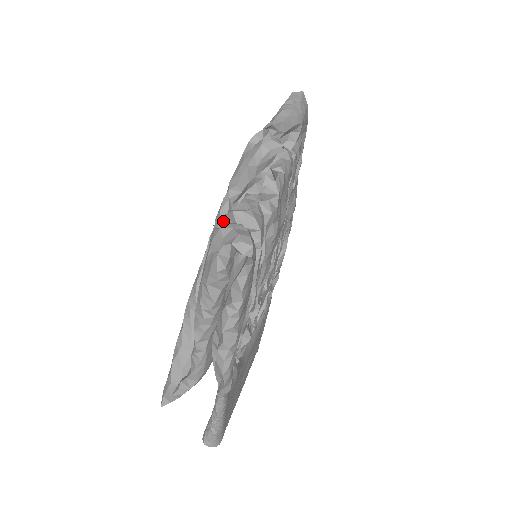
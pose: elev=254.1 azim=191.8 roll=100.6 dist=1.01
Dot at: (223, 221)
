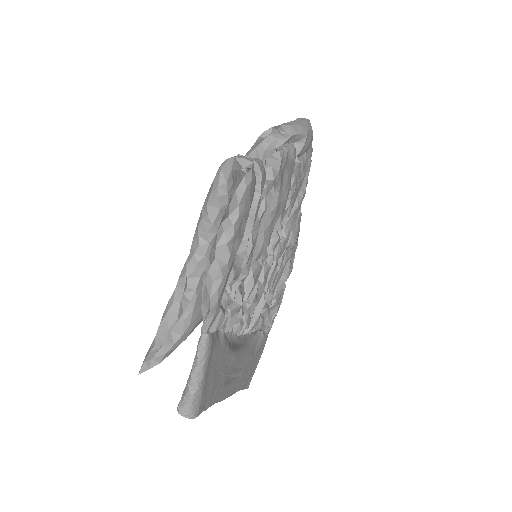
Dot at: occluded
